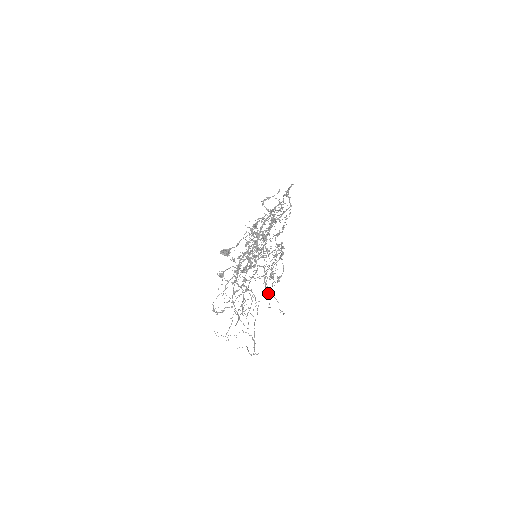
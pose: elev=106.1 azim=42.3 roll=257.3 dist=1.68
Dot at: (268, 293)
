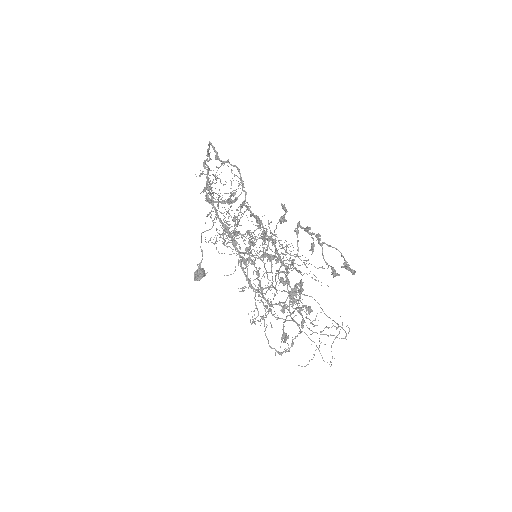
Dot at: occluded
